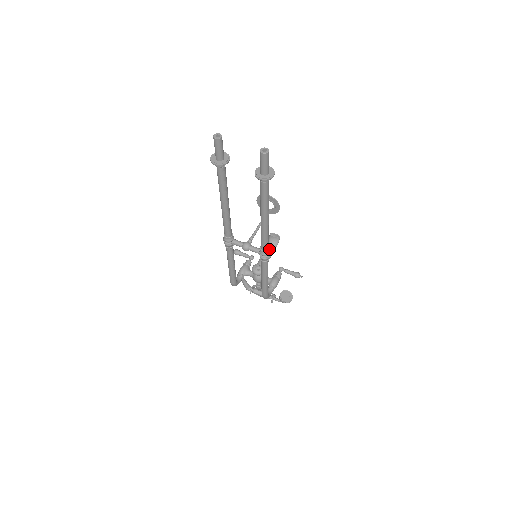
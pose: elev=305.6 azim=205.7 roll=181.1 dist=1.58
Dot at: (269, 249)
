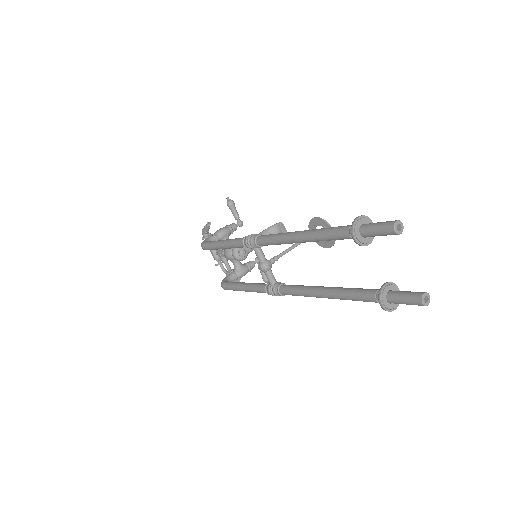
Dot at: occluded
